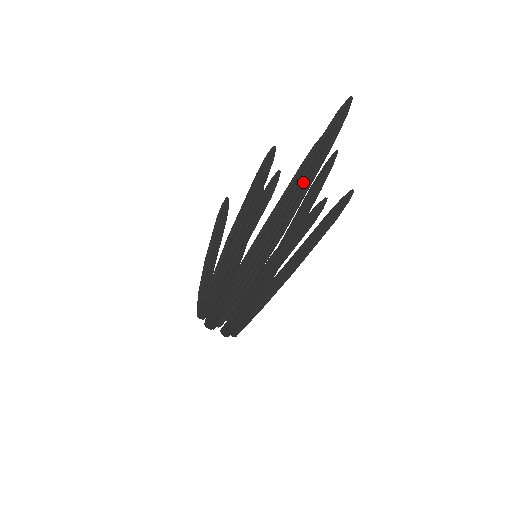
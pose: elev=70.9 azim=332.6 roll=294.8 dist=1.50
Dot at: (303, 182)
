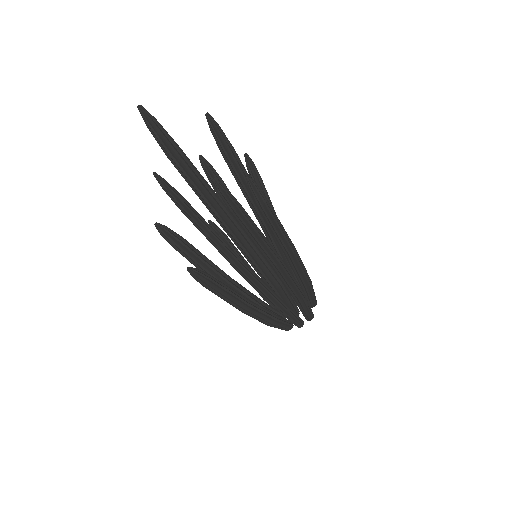
Dot at: (197, 193)
